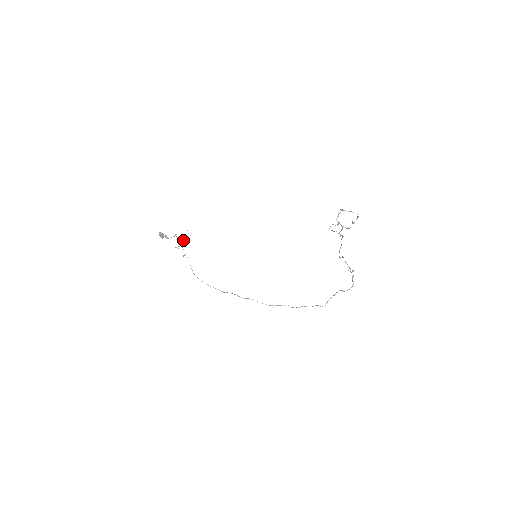
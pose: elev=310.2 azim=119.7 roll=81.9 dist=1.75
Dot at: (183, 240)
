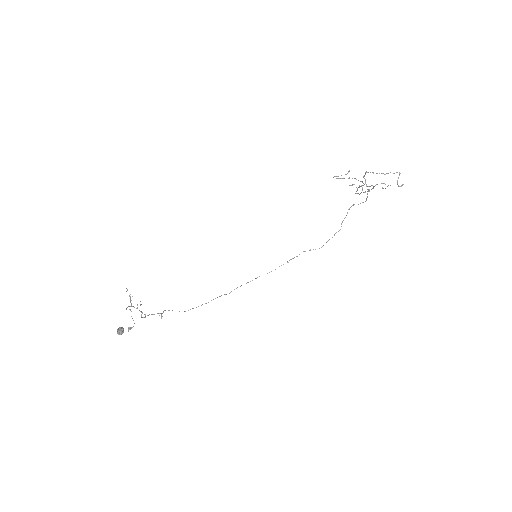
Dot at: (130, 298)
